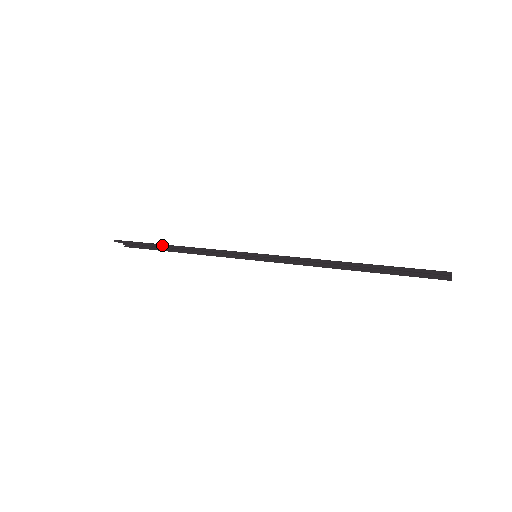
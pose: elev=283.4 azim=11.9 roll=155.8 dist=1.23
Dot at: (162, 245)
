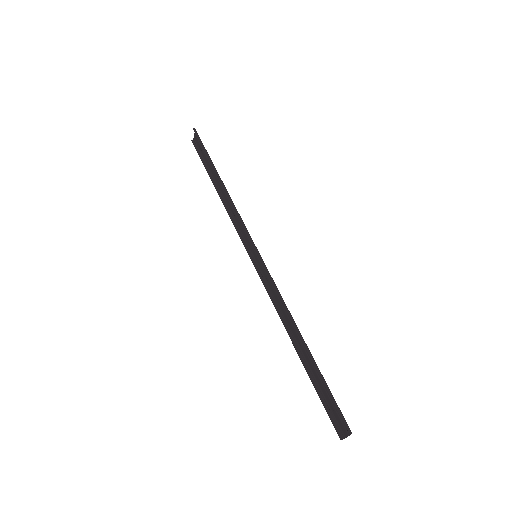
Dot at: (216, 170)
